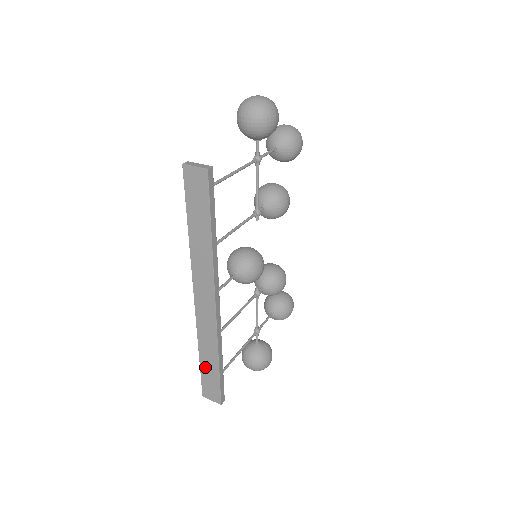
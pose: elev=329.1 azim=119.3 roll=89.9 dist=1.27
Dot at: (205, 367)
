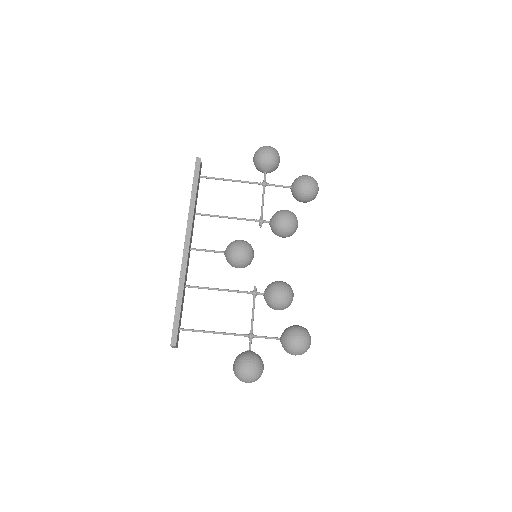
Dot at: occluded
